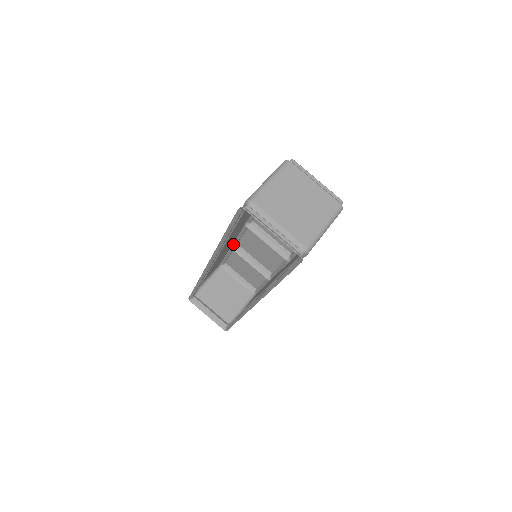
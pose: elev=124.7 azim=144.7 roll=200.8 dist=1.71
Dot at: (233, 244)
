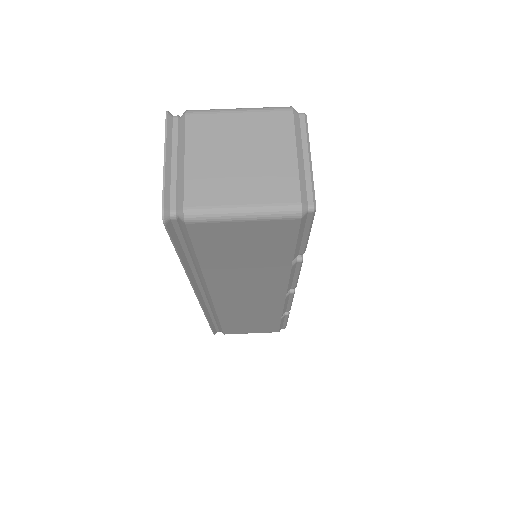
Dot at: occluded
